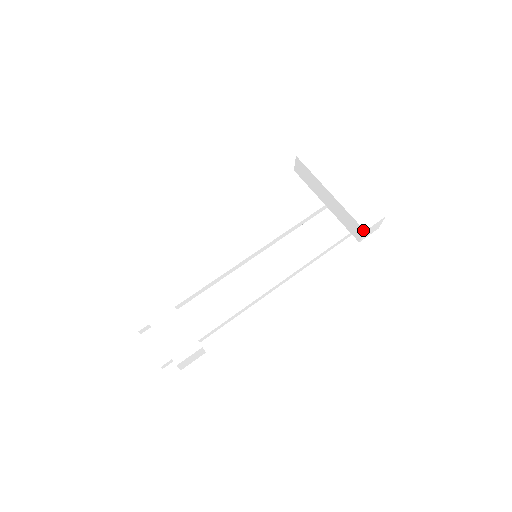
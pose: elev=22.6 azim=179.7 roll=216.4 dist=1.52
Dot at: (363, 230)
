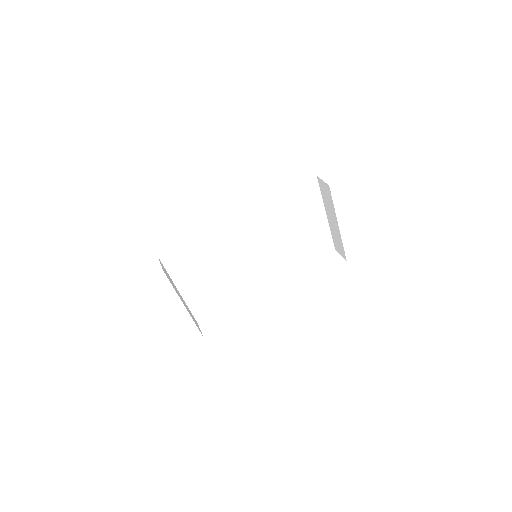
Dot at: (345, 258)
